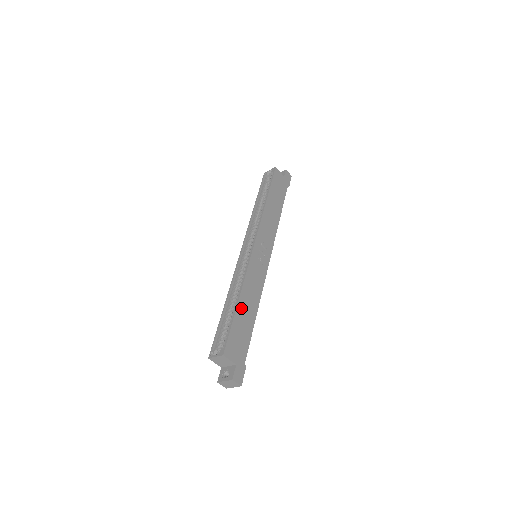
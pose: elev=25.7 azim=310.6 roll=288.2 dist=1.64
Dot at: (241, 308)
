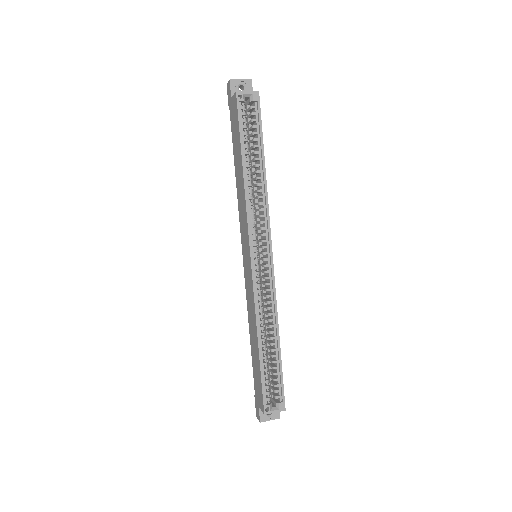
Dot at: occluded
